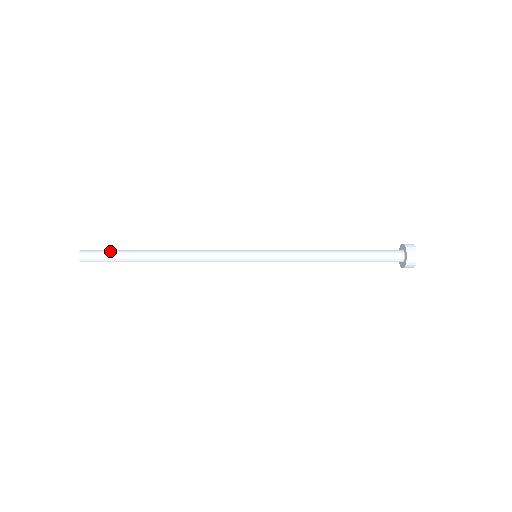
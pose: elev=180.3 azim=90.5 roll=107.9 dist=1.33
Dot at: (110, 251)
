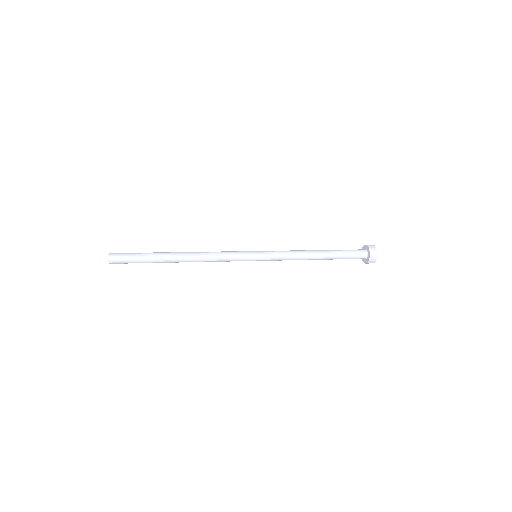
Dot at: (135, 256)
